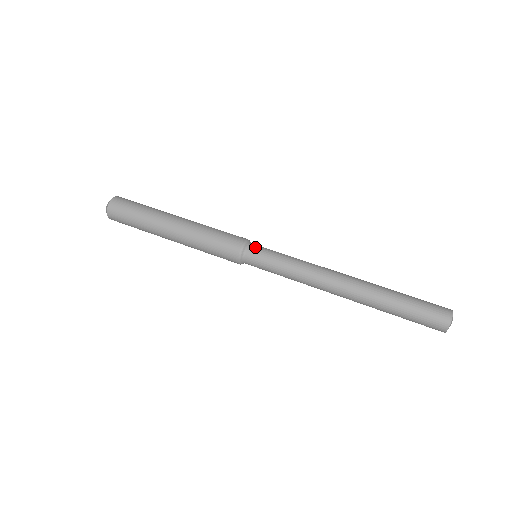
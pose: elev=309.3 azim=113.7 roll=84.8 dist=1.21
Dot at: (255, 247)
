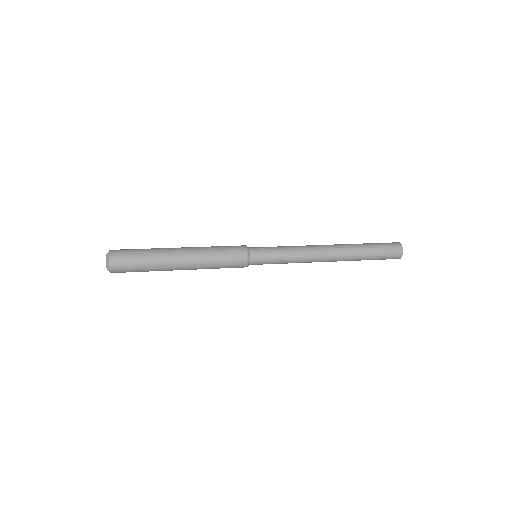
Dot at: (255, 248)
